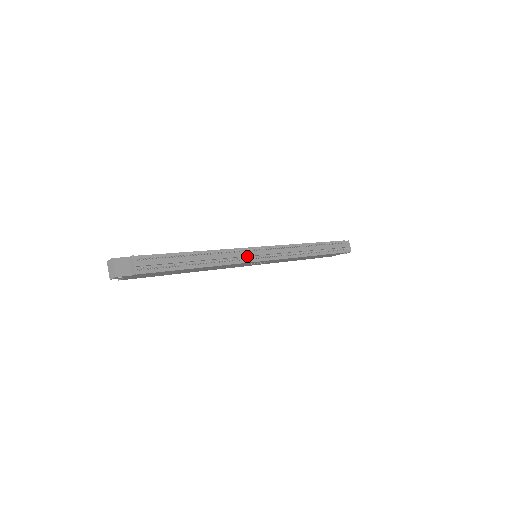
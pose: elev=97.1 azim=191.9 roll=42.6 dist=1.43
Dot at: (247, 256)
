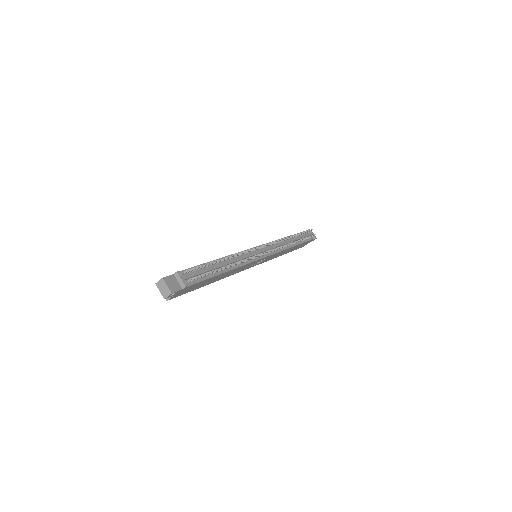
Dot at: (253, 255)
